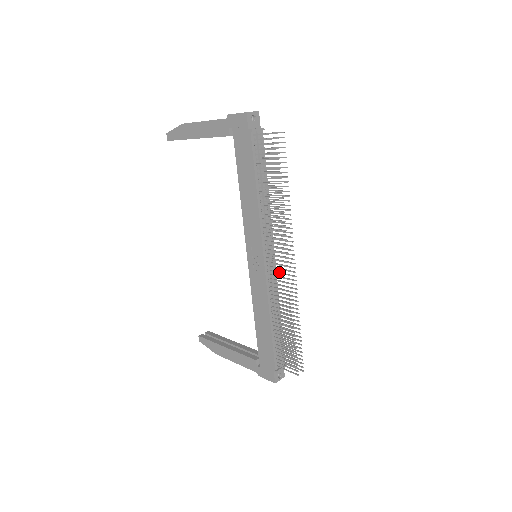
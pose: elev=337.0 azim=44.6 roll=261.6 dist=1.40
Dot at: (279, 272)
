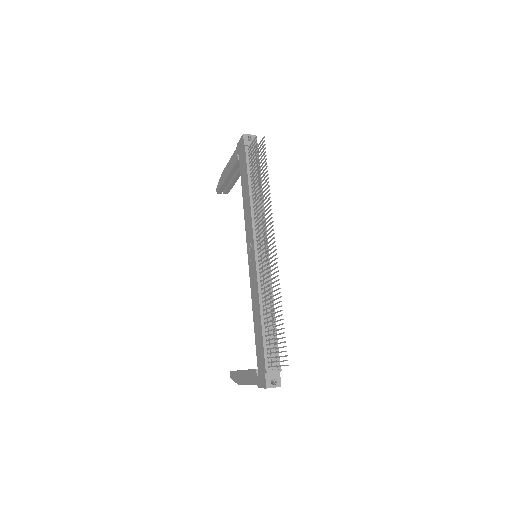
Dot at: occluded
